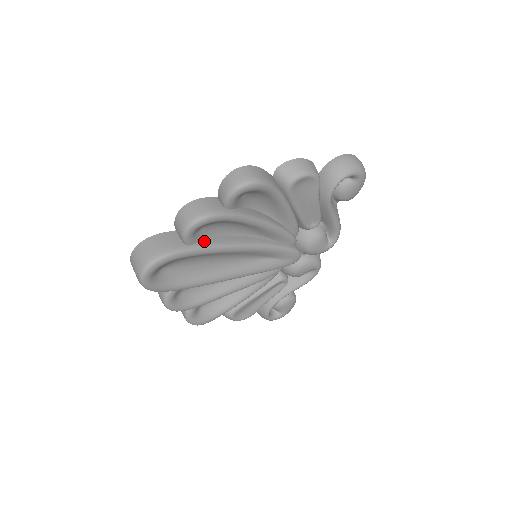
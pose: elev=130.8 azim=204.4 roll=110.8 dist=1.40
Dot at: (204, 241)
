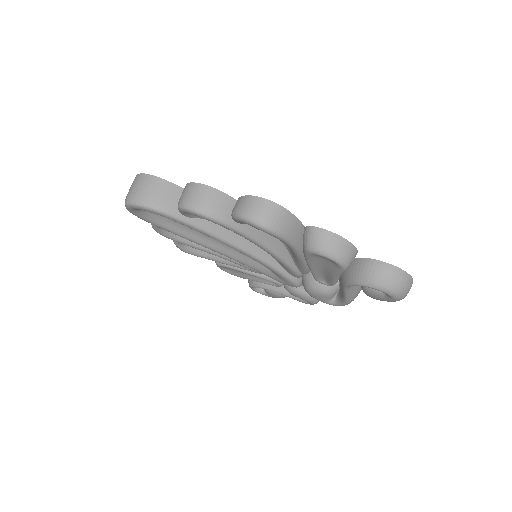
Dot at: (201, 220)
